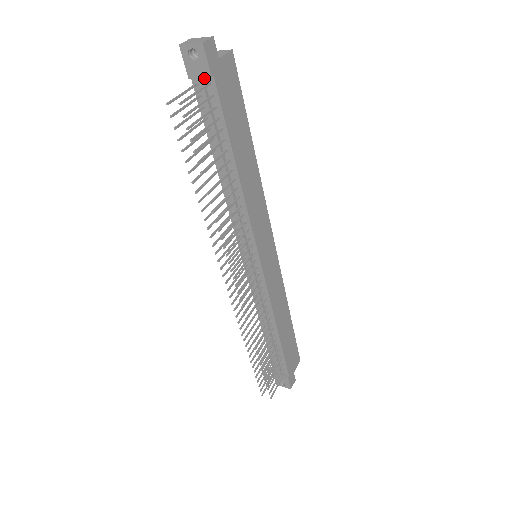
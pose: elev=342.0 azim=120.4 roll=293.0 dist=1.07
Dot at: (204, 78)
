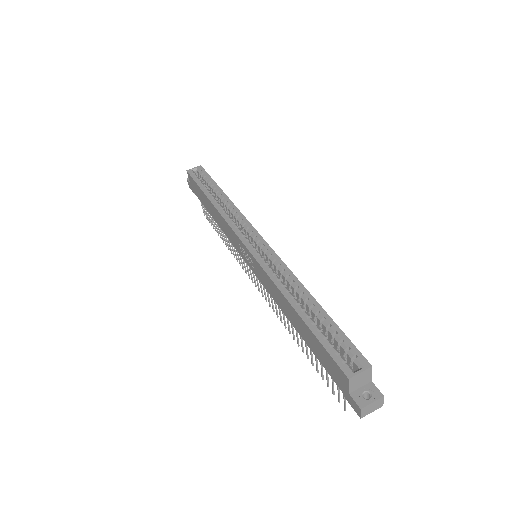
Dot at: occluded
